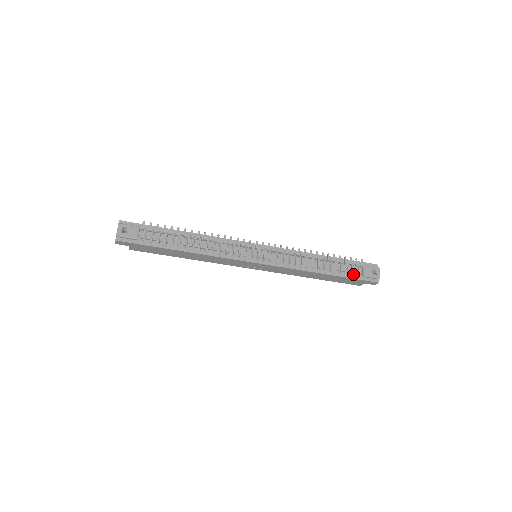
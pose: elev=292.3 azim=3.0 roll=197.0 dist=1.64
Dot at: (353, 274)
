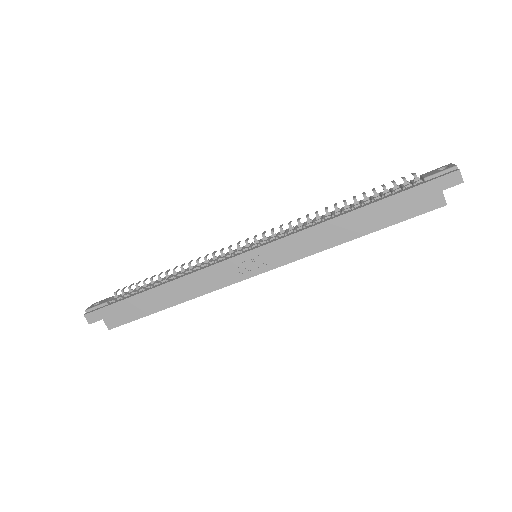
Dot at: (405, 188)
